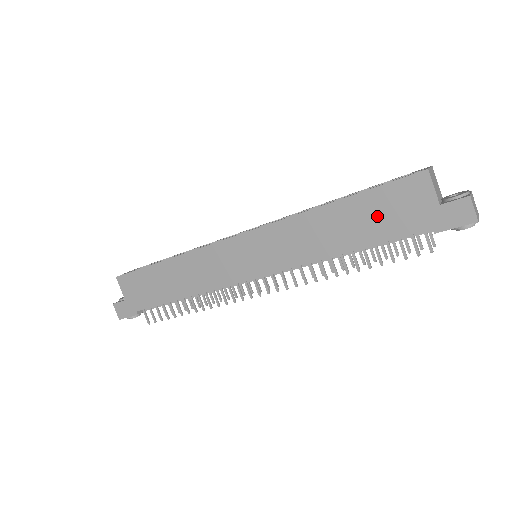
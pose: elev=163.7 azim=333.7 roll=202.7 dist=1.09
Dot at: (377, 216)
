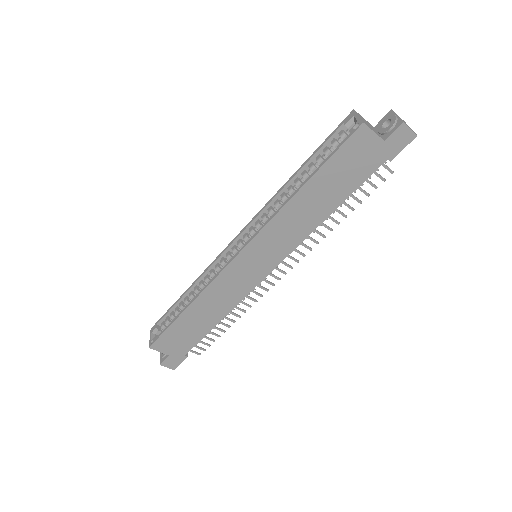
Dot at: (342, 176)
